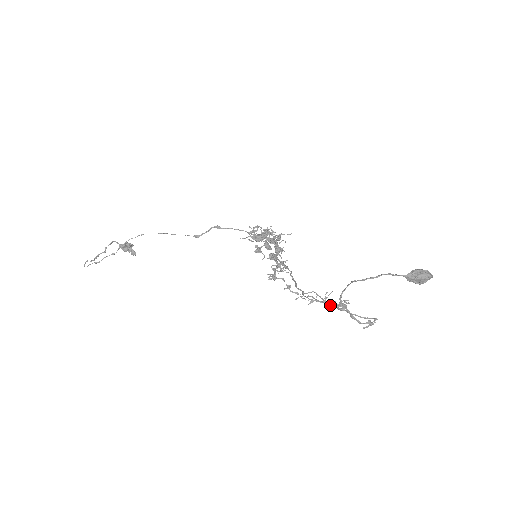
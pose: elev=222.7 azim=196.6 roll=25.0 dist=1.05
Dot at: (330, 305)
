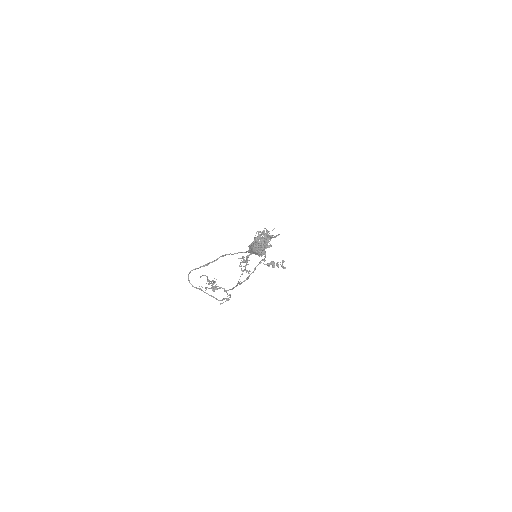
Dot at: (214, 289)
